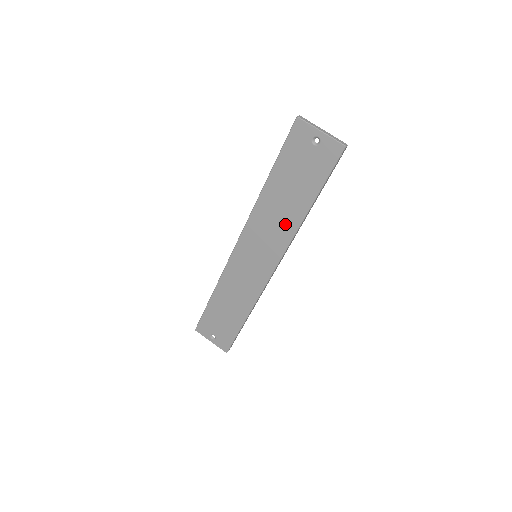
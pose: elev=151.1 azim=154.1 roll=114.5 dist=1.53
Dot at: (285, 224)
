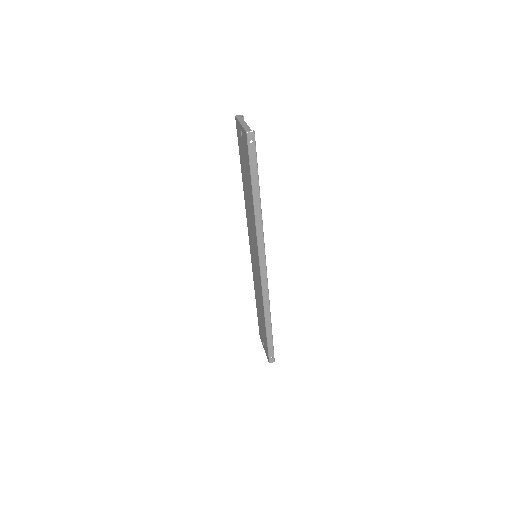
Dot at: (252, 220)
